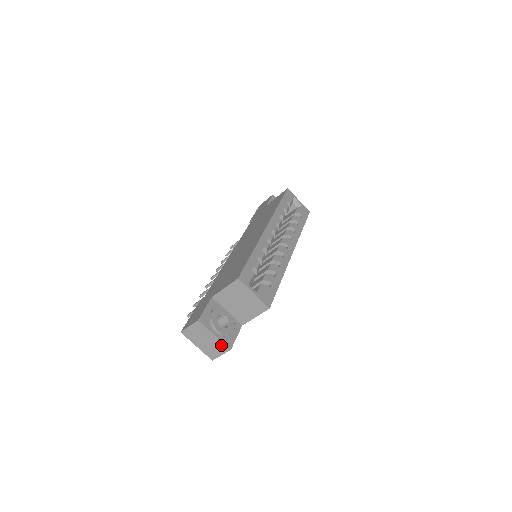
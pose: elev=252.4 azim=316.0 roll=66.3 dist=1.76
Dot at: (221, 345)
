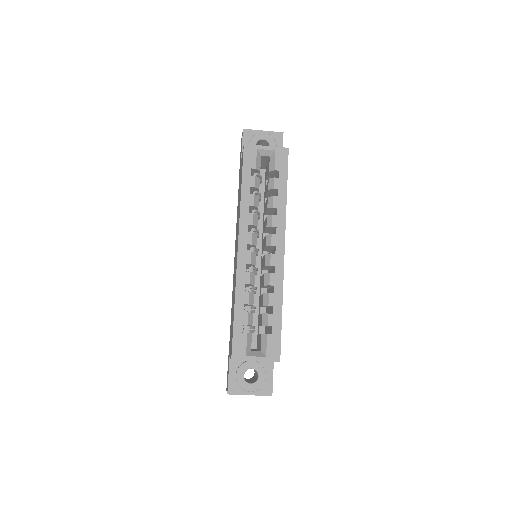
Dot at: (262, 395)
